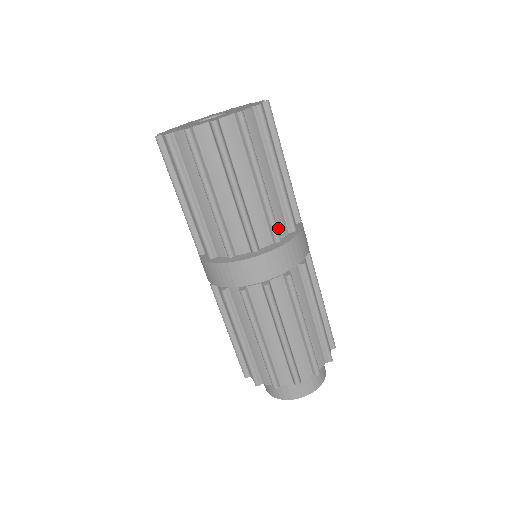
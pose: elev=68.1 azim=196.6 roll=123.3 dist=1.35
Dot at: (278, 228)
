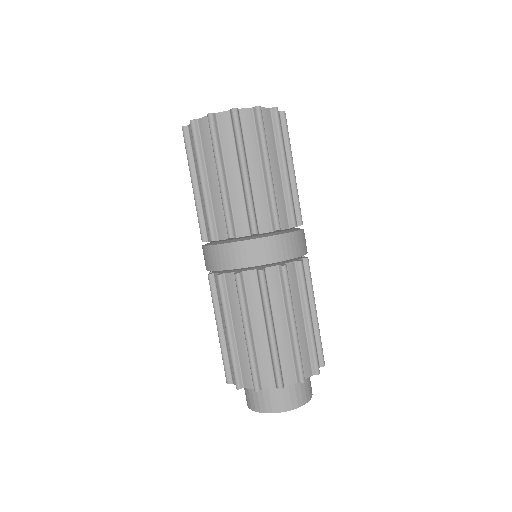
Dot at: (279, 219)
